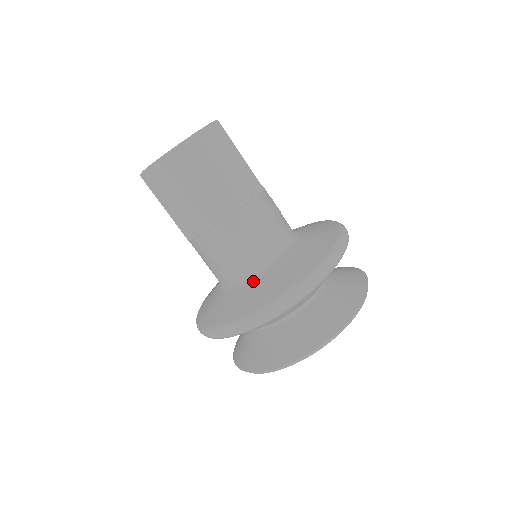
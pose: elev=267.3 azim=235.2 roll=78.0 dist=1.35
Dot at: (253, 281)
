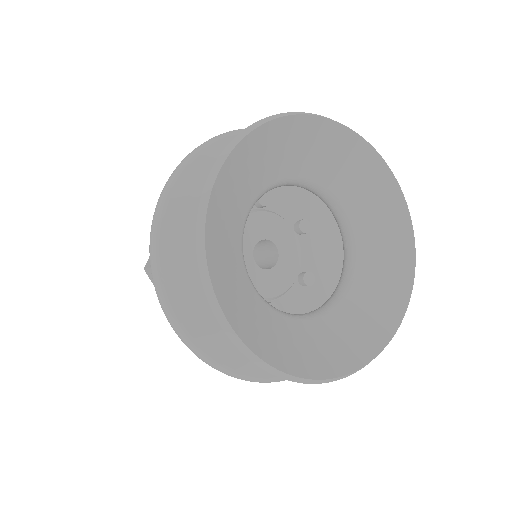
Dot at: occluded
